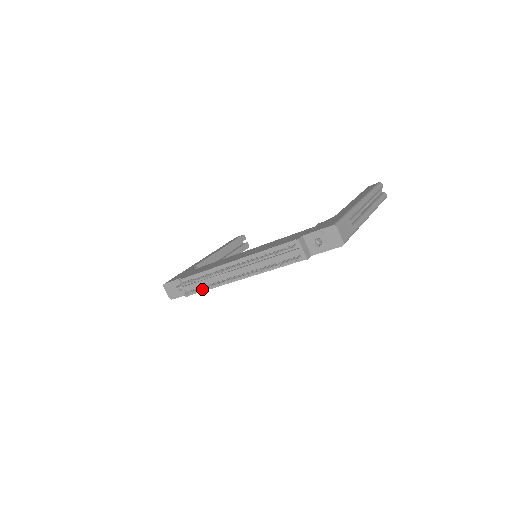
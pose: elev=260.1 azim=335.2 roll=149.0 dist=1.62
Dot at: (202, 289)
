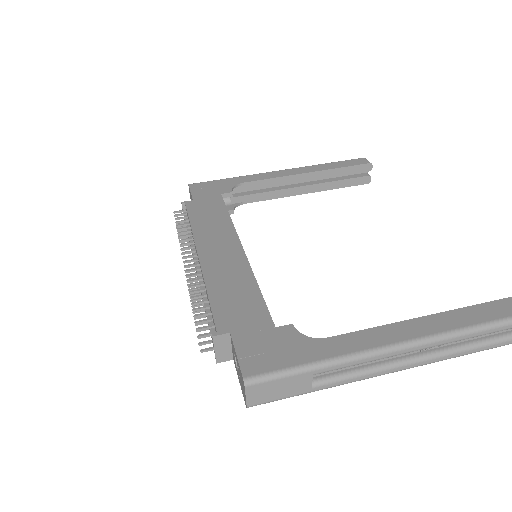
Dot at: occluded
